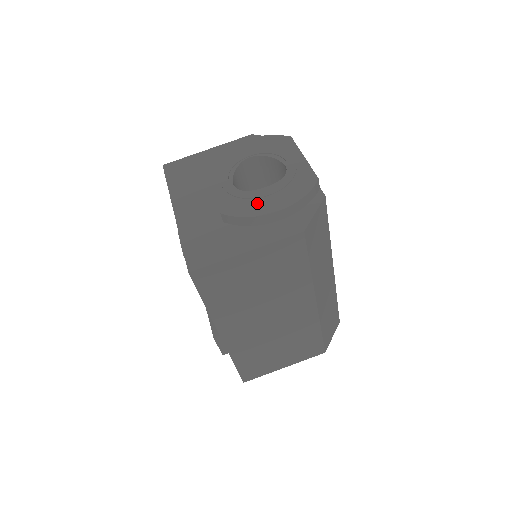
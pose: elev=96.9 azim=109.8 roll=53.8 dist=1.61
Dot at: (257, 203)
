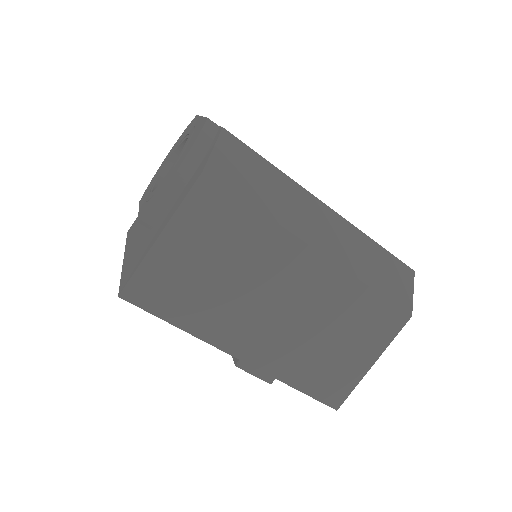
Dot at: (162, 186)
